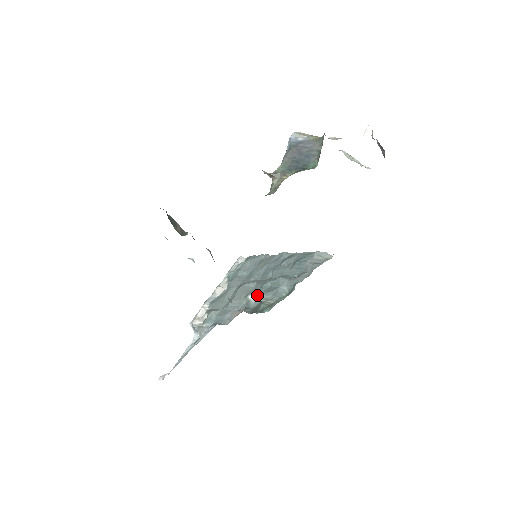
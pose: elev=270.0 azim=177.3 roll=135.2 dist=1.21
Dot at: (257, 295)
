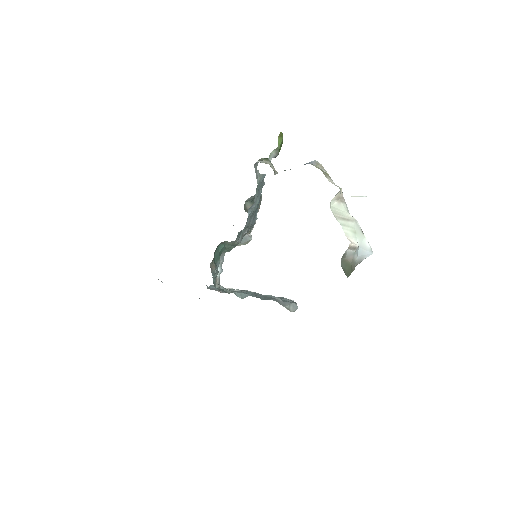
Dot at: occluded
